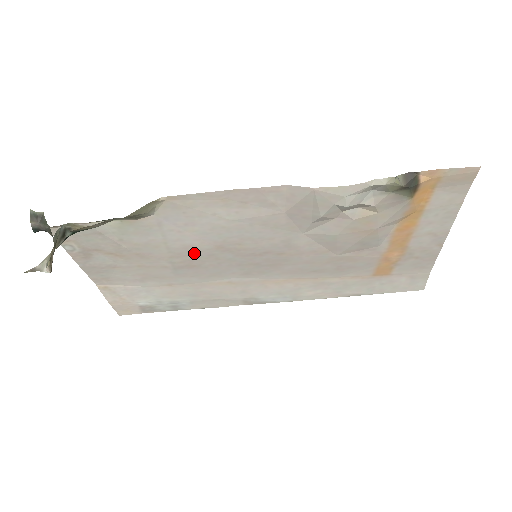
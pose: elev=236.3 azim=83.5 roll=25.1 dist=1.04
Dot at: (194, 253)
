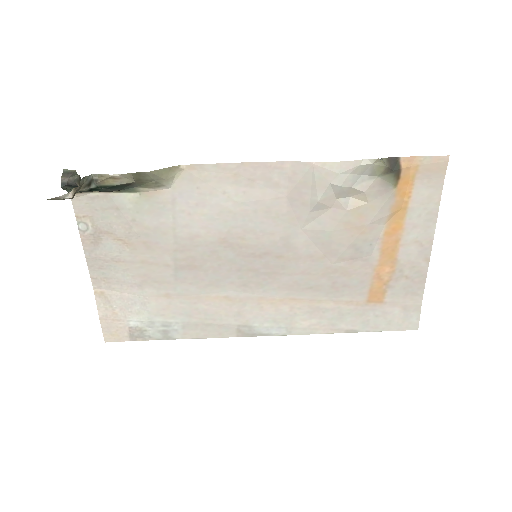
Dot at: (198, 247)
